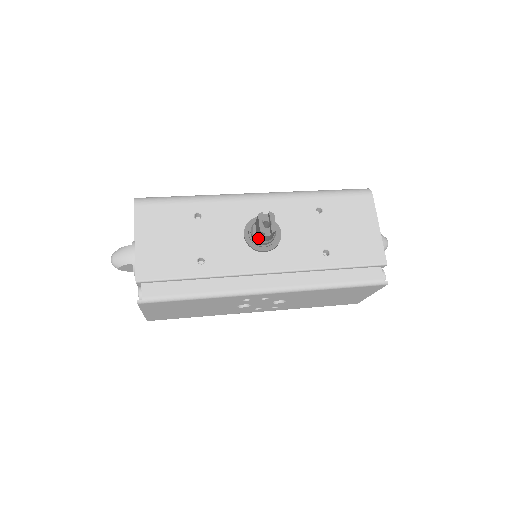
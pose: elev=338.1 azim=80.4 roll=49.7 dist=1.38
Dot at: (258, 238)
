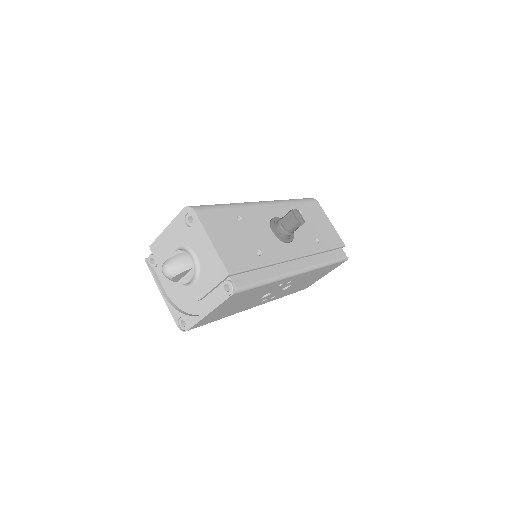
Dot at: (289, 231)
